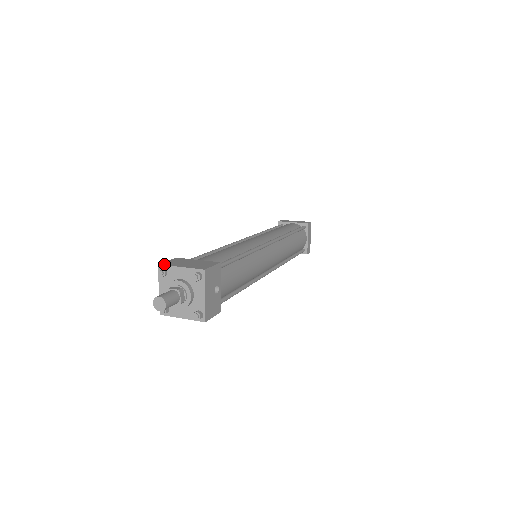
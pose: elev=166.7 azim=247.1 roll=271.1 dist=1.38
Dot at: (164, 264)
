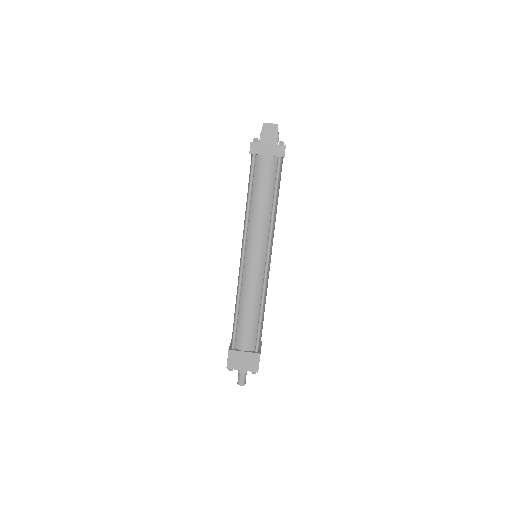
Dot at: (230, 368)
